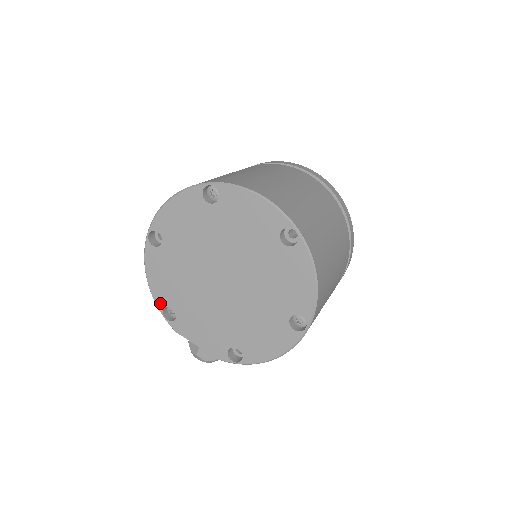
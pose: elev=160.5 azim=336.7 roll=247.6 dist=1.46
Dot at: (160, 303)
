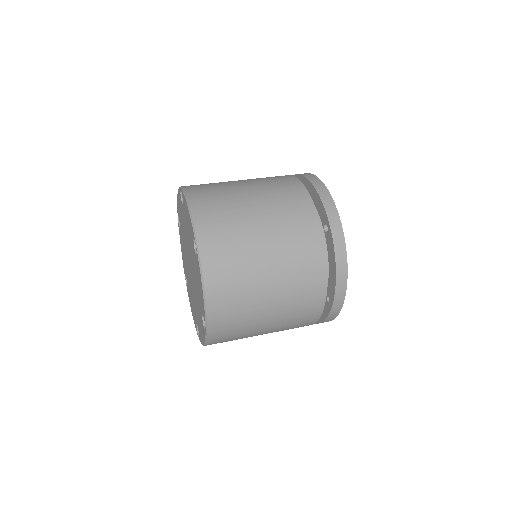
Dot at: (178, 211)
